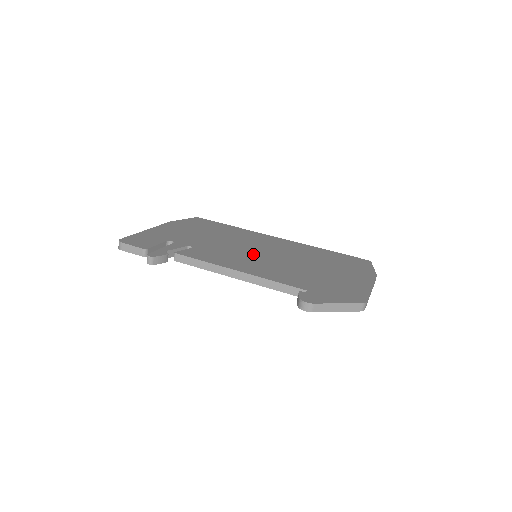
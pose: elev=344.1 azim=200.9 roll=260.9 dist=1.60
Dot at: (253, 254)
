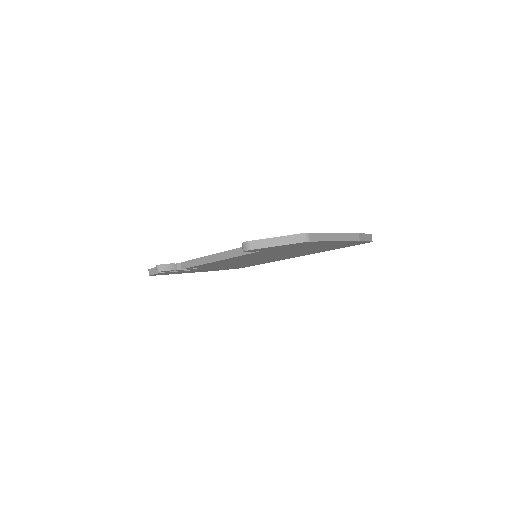
Dot at: occluded
